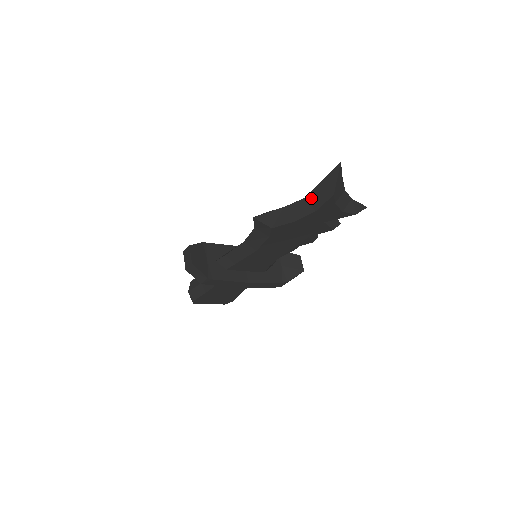
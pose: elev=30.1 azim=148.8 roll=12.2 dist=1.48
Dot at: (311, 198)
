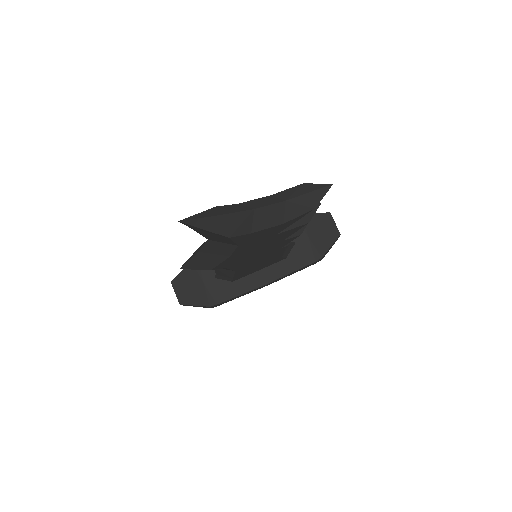
Dot at: (214, 240)
